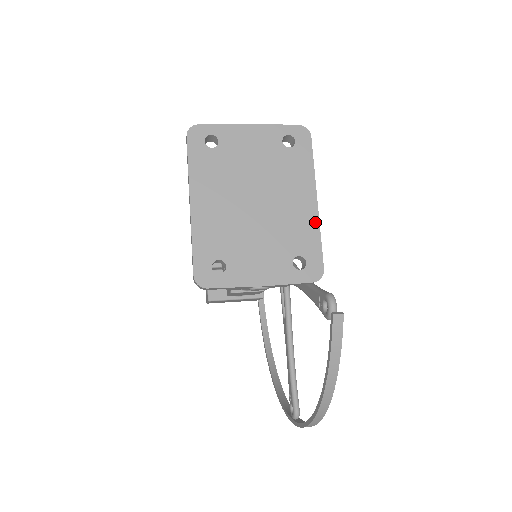
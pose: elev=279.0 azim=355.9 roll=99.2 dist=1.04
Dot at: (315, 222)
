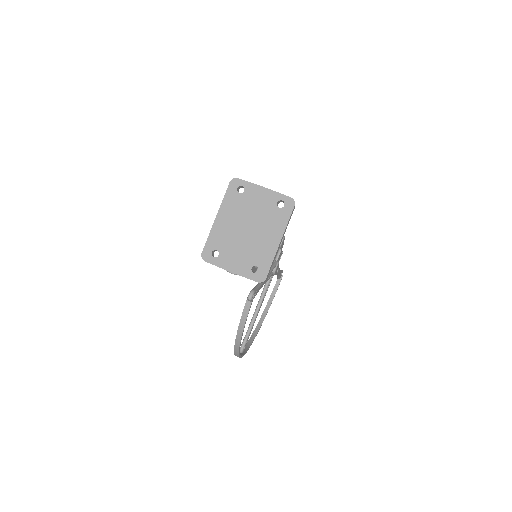
Dot at: (274, 252)
